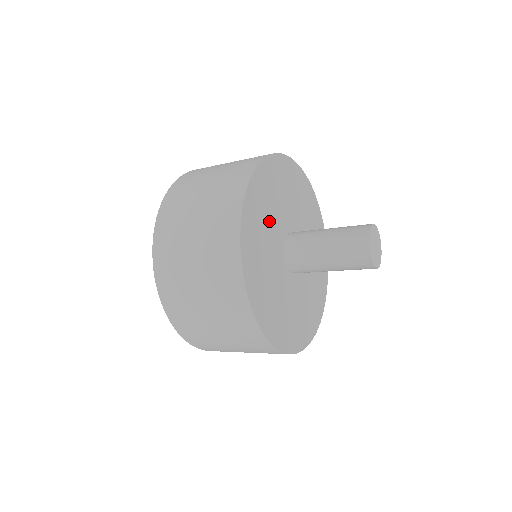
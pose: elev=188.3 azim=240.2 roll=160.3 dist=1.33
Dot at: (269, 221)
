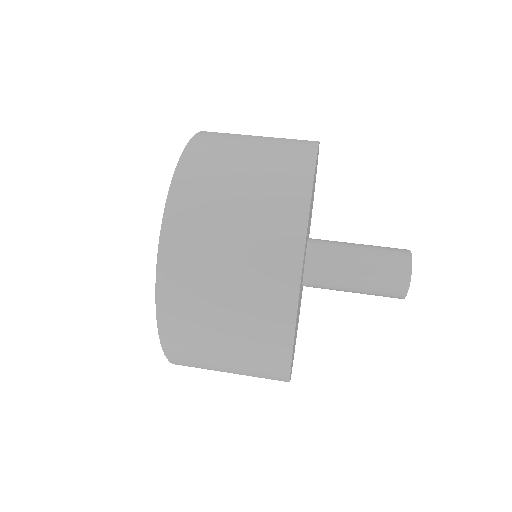
Dot at: occluded
